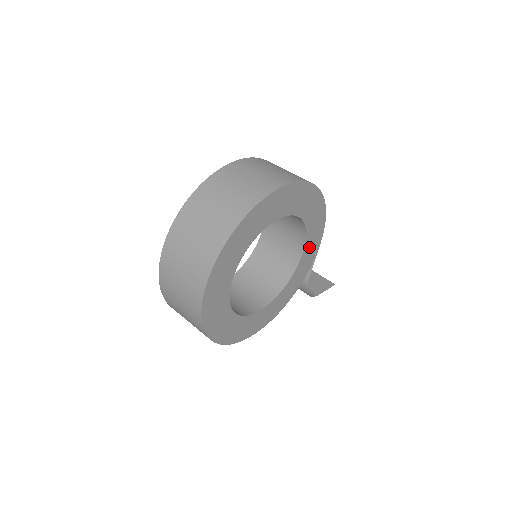
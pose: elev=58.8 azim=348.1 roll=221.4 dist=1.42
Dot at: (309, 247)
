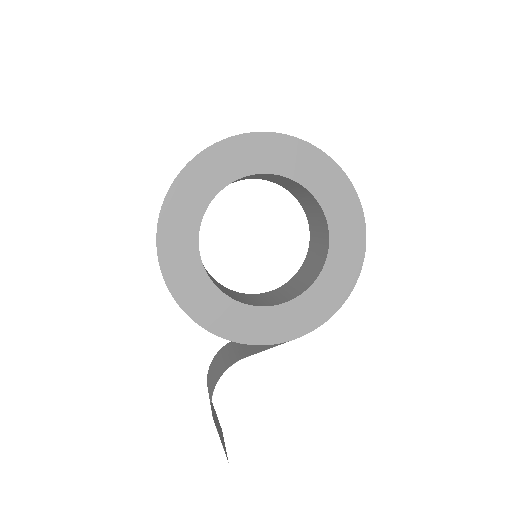
Dot at: (291, 313)
